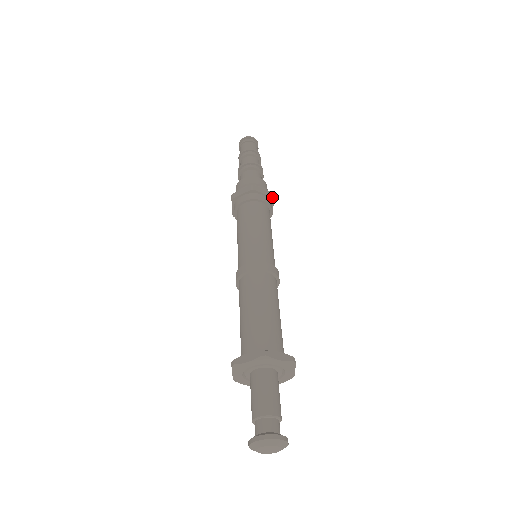
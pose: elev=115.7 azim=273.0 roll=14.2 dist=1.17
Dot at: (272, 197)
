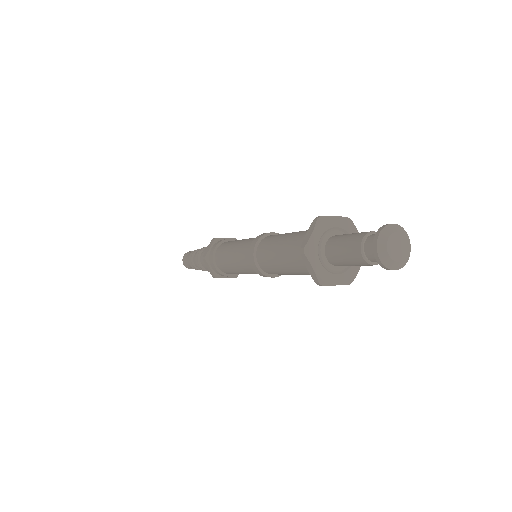
Dot at: (235, 238)
